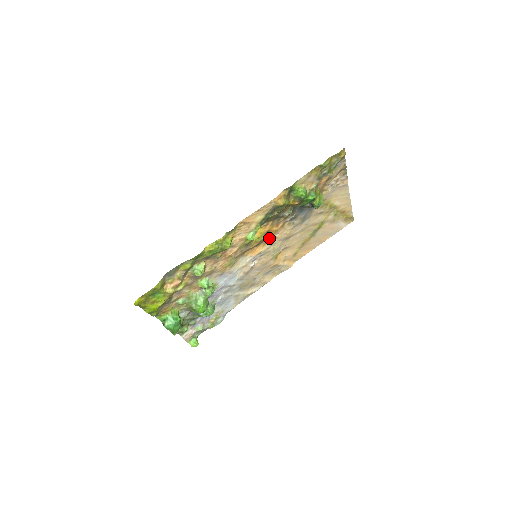
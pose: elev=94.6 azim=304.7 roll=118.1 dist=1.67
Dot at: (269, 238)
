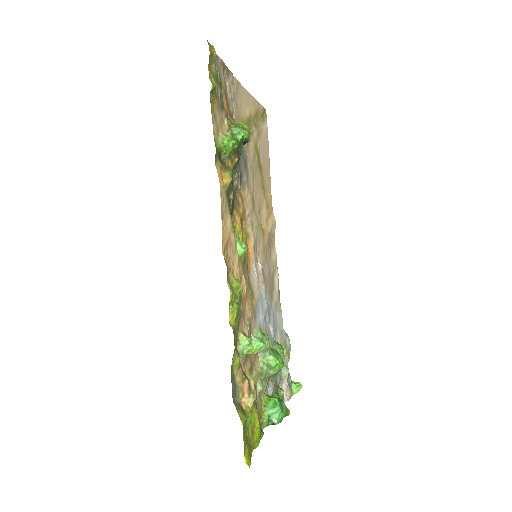
Dot at: occluded
